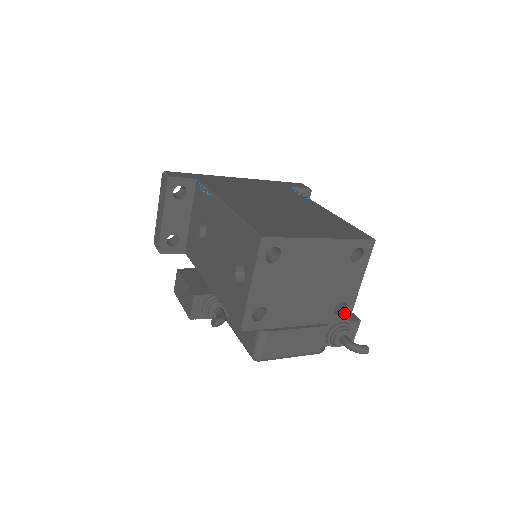
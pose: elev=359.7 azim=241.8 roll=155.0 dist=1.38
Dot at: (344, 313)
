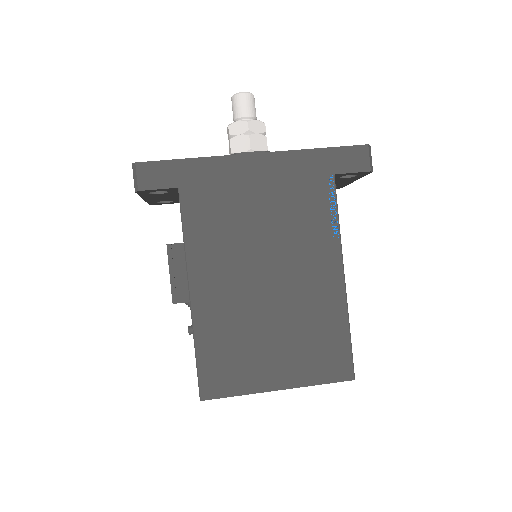
Dot at: occluded
